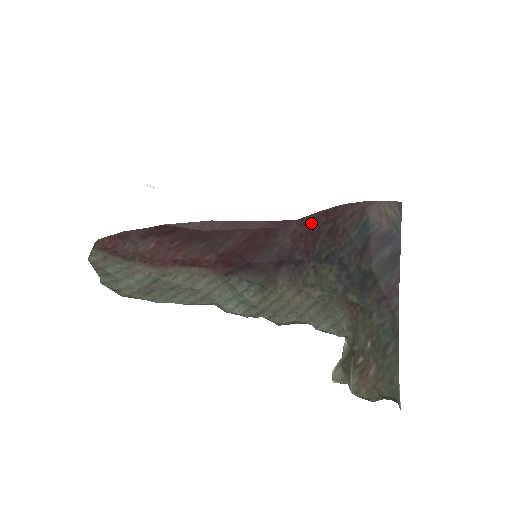
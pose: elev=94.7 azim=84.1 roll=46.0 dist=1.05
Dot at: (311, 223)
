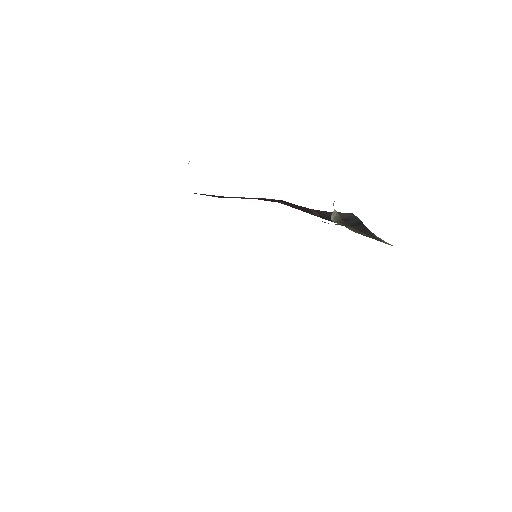
Dot at: (292, 204)
